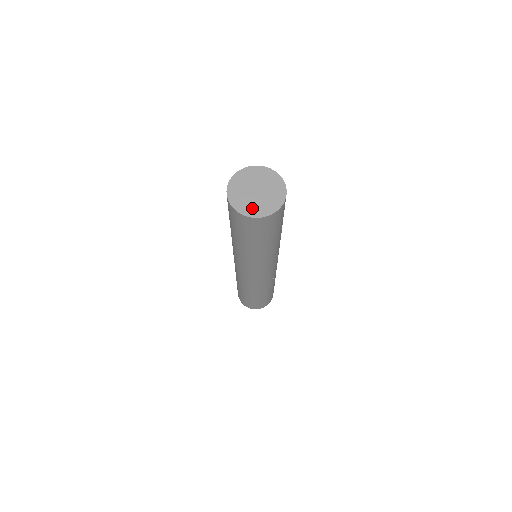
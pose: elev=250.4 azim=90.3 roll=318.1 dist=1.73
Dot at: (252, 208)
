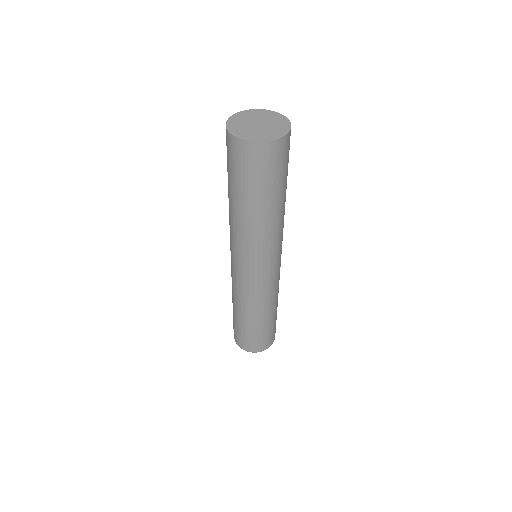
Dot at: (253, 135)
